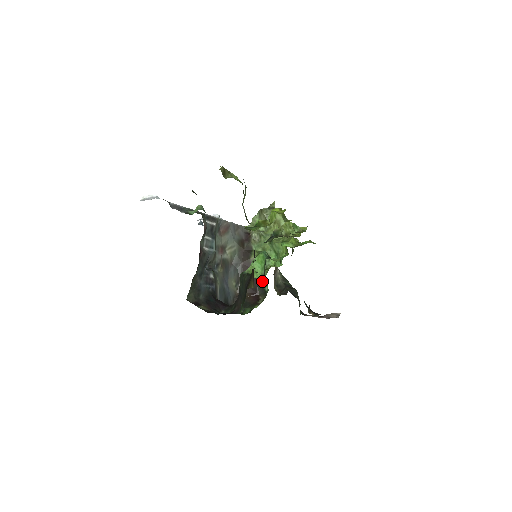
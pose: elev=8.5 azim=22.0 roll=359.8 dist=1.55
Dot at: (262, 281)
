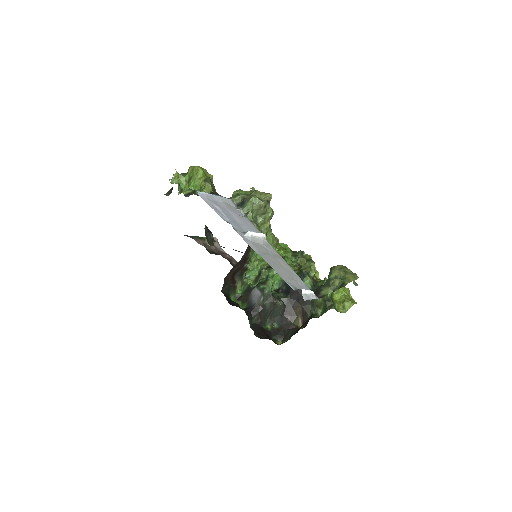
Dot at: (246, 271)
